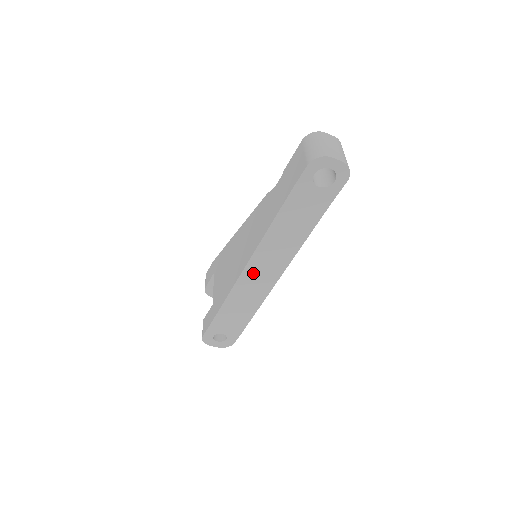
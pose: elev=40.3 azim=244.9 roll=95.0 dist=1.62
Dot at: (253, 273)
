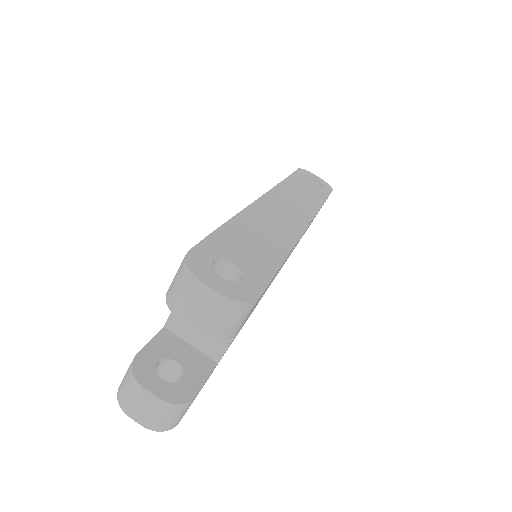
Dot at: (272, 206)
